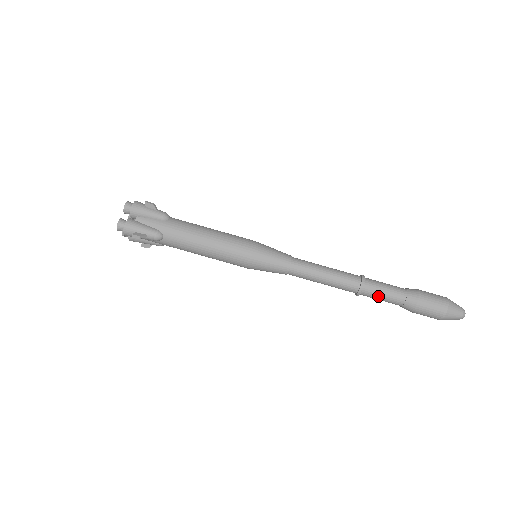
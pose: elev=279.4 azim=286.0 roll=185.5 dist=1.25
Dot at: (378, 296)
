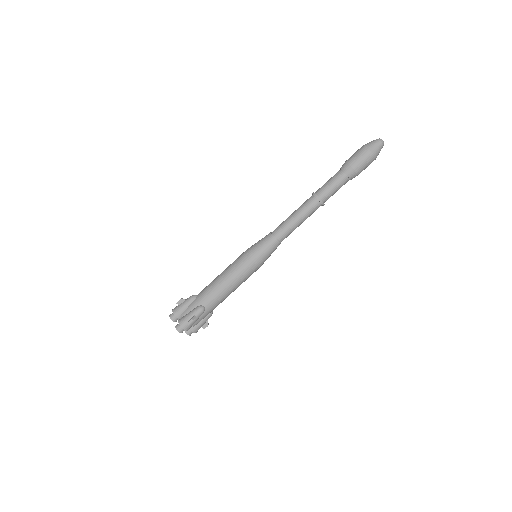
Dot at: (331, 190)
